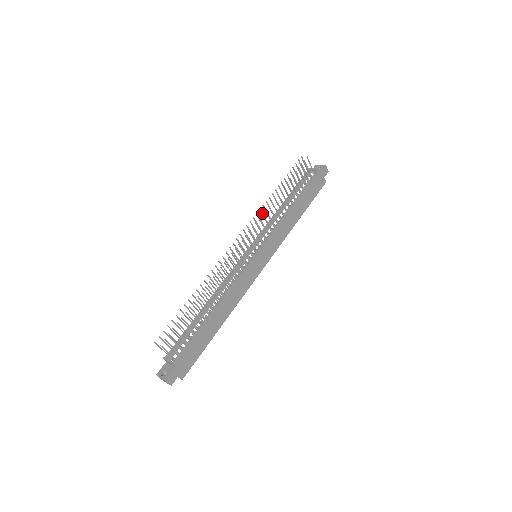
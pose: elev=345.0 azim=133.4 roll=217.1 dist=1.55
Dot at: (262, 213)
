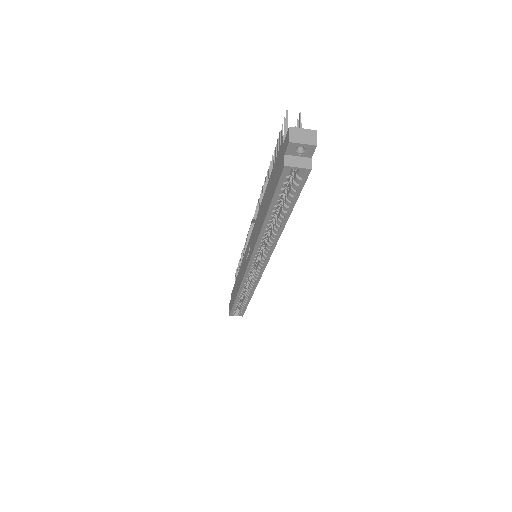
Dot at: occluded
